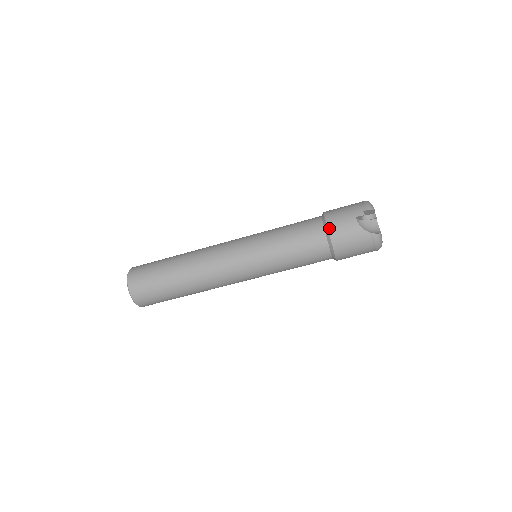
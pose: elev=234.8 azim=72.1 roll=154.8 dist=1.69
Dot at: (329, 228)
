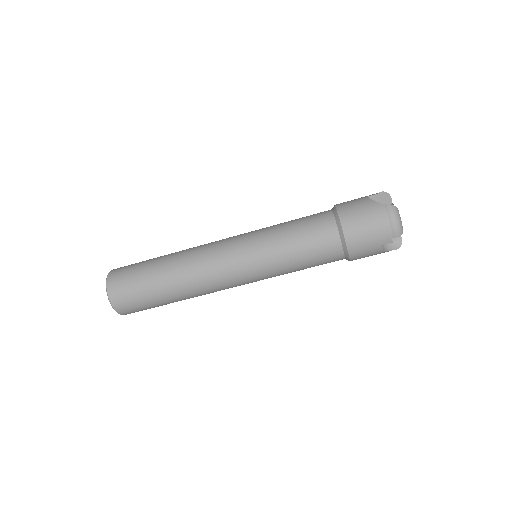
Dot at: (337, 206)
